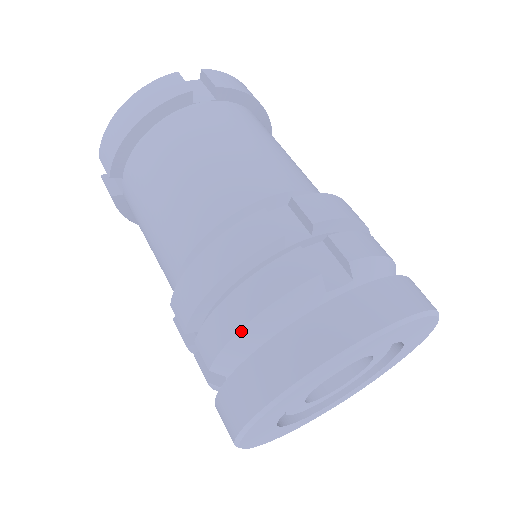
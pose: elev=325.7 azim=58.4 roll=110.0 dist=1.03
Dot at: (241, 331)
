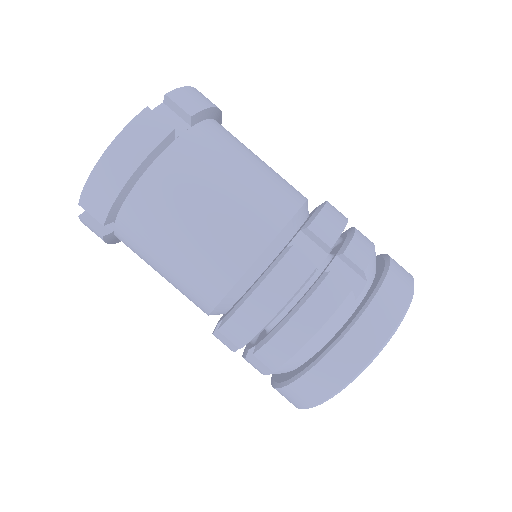
Dot at: (304, 347)
